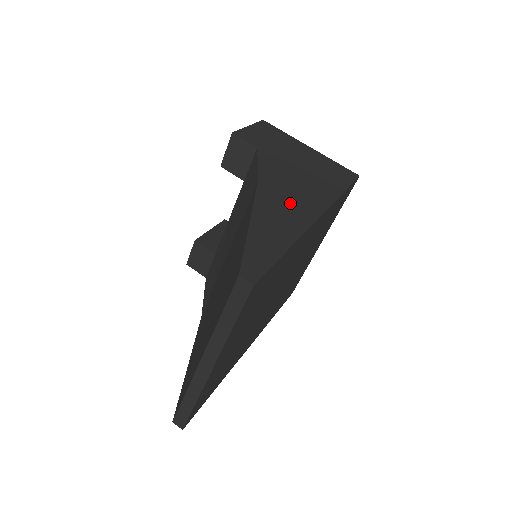
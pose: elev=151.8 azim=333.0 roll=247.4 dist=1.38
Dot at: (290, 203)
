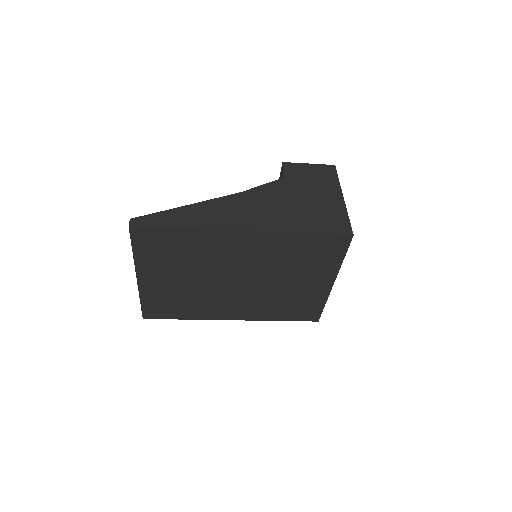
Dot at: (236, 213)
